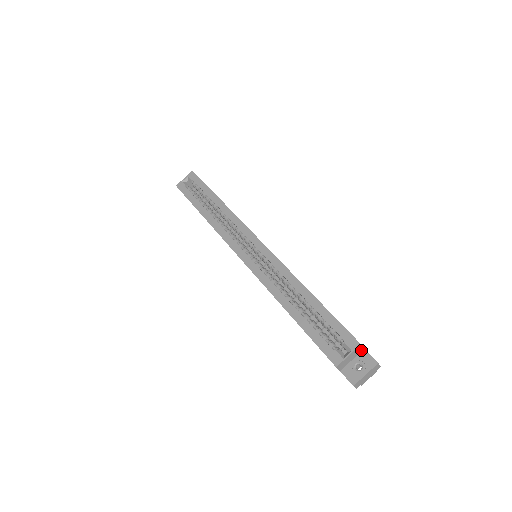
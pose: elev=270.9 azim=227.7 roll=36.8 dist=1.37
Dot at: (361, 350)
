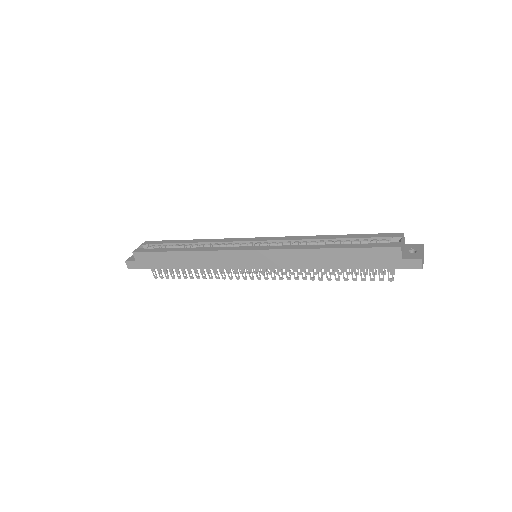
Dot at: (404, 244)
